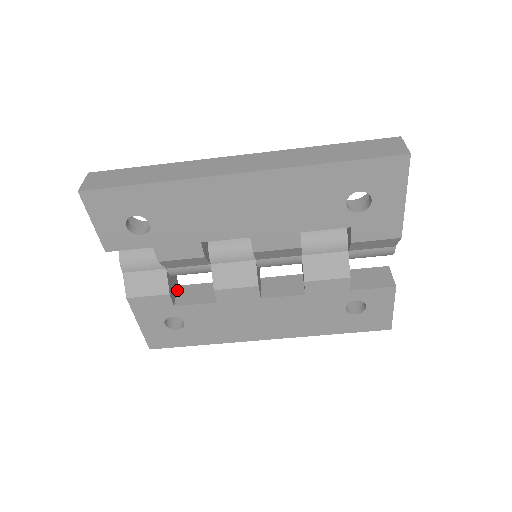
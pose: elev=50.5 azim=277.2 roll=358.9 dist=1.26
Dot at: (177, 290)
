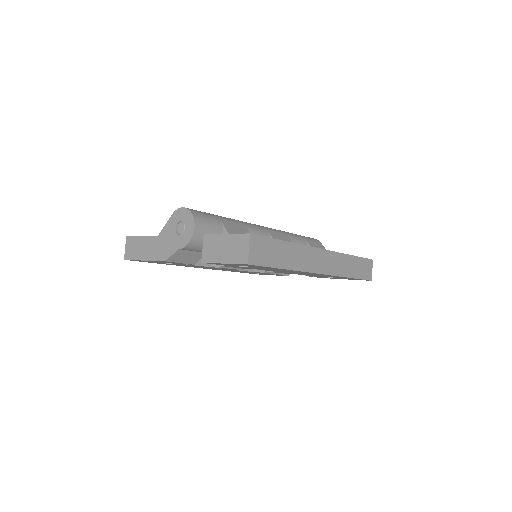
Dot at: occluded
